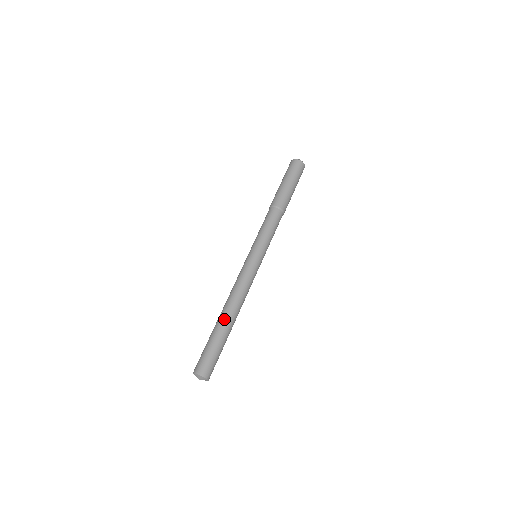
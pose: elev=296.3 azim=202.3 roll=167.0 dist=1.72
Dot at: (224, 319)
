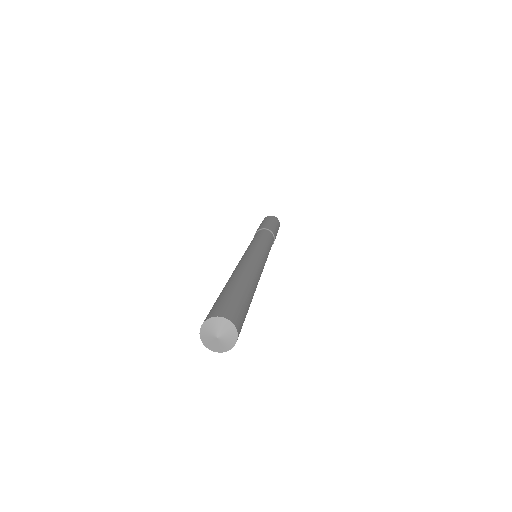
Dot at: (245, 278)
